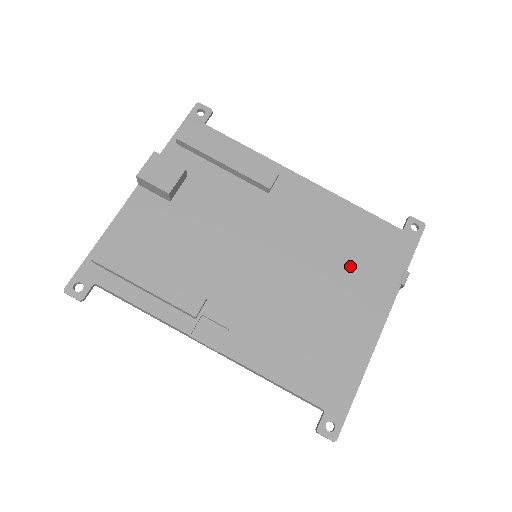
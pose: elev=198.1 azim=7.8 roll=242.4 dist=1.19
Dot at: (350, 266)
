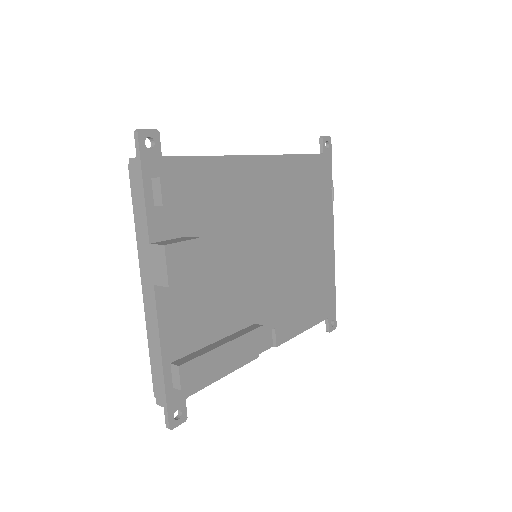
Dot at: (309, 213)
